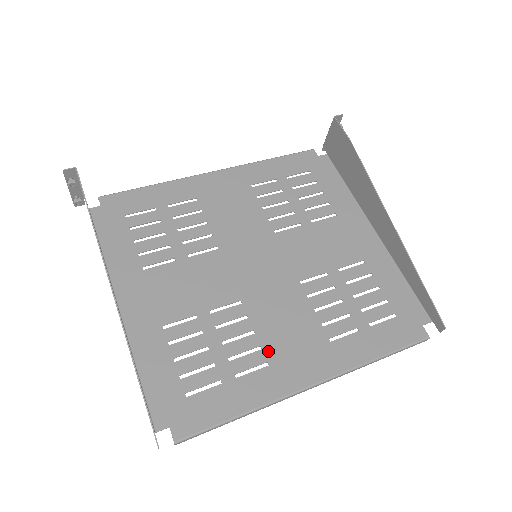
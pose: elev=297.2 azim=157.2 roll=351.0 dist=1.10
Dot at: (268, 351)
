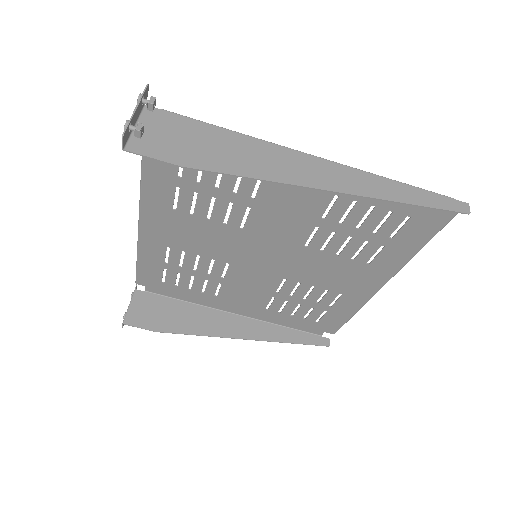
Dot at: (334, 290)
